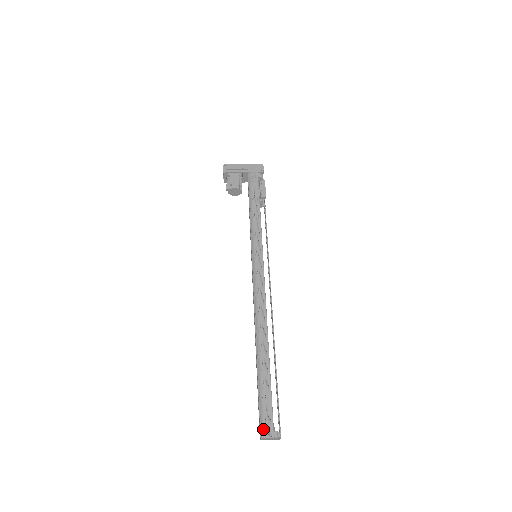
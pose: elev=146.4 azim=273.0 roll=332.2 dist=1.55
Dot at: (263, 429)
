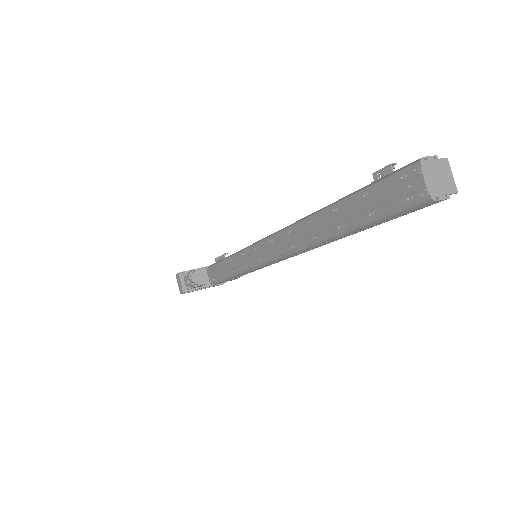
Dot at: occluded
